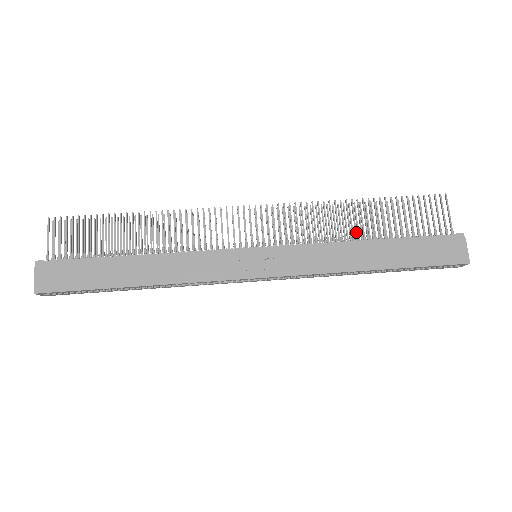
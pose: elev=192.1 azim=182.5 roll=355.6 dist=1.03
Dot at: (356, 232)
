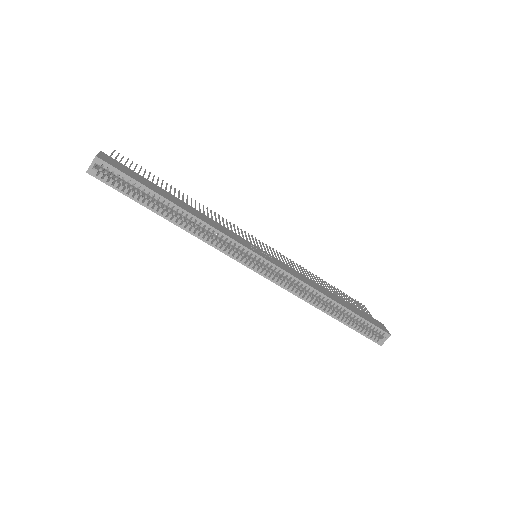
Dot at: occluded
